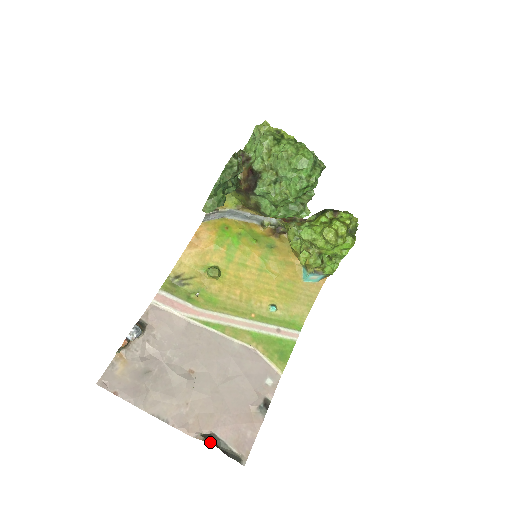
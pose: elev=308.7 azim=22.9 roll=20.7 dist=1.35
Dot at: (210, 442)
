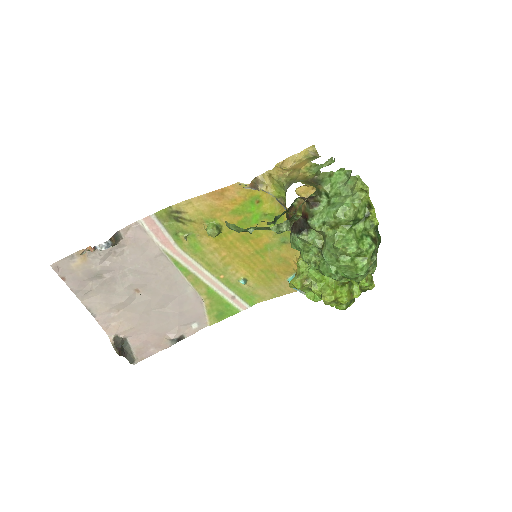
Dot at: (116, 349)
